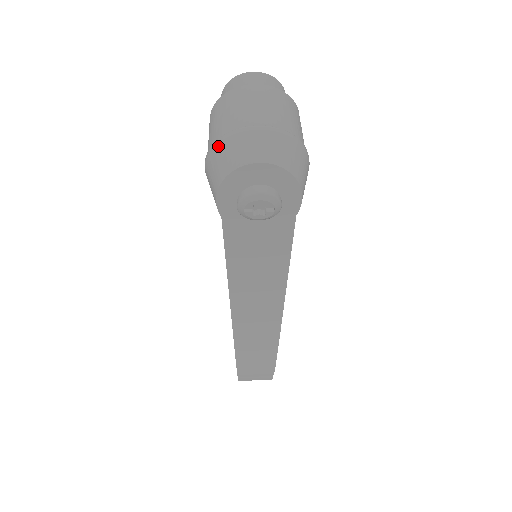
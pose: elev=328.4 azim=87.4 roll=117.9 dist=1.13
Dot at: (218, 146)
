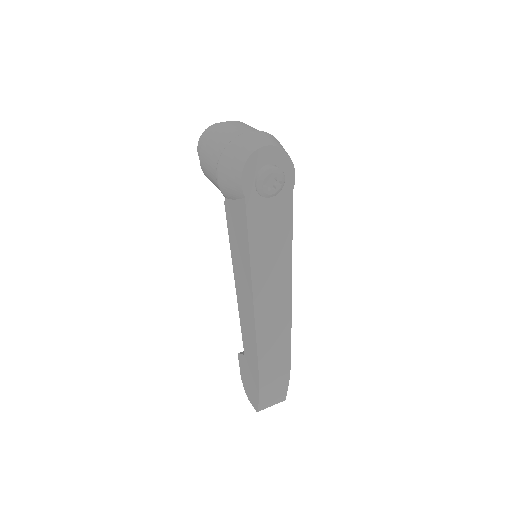
Dot at: (231, 147)
